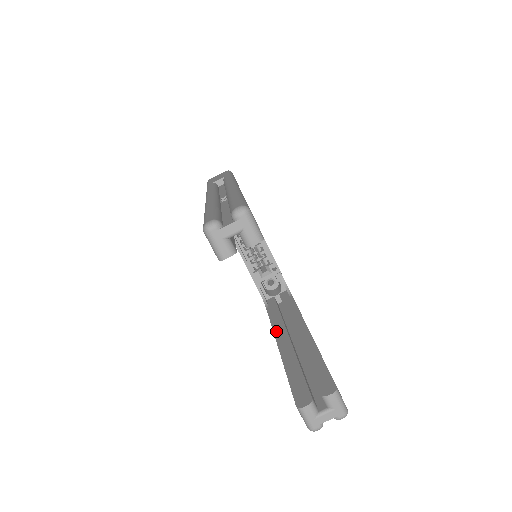
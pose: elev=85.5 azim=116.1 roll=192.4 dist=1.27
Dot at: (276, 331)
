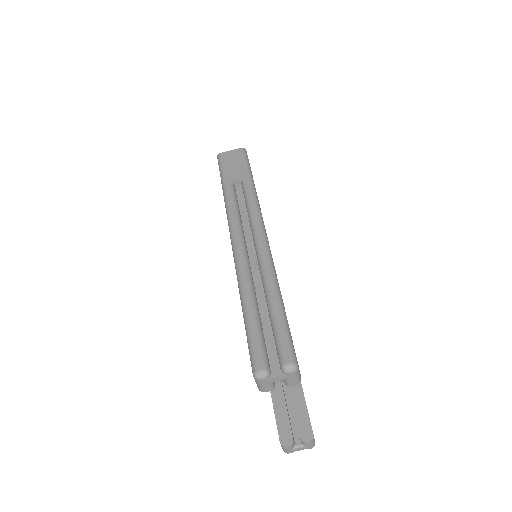
Dot at: occluded
